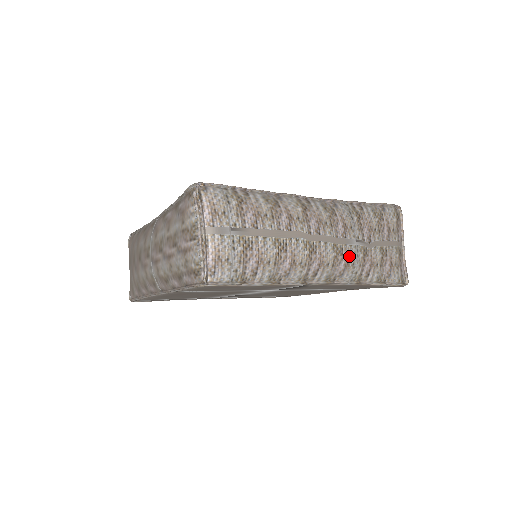
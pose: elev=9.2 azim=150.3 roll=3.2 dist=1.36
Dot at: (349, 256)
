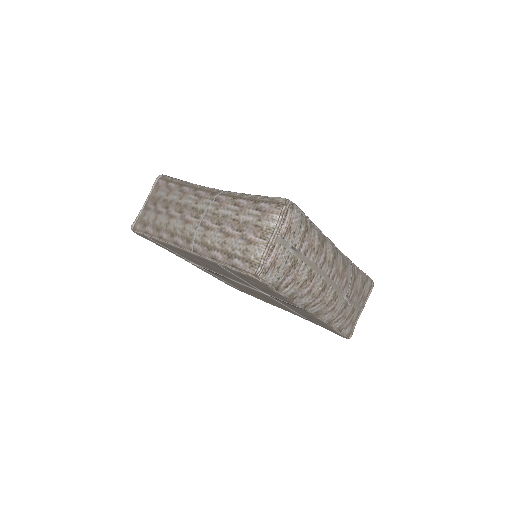
Dot at: (338, 304)
